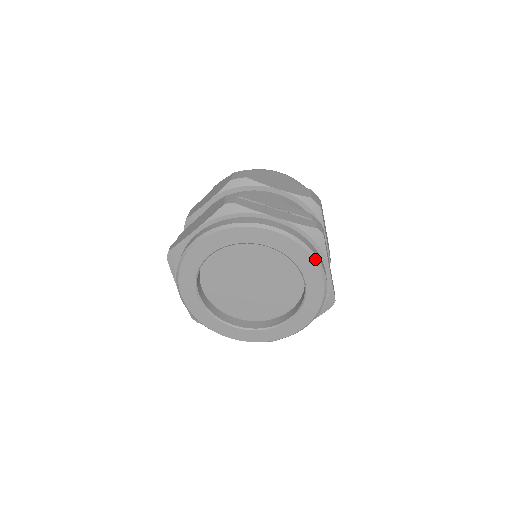
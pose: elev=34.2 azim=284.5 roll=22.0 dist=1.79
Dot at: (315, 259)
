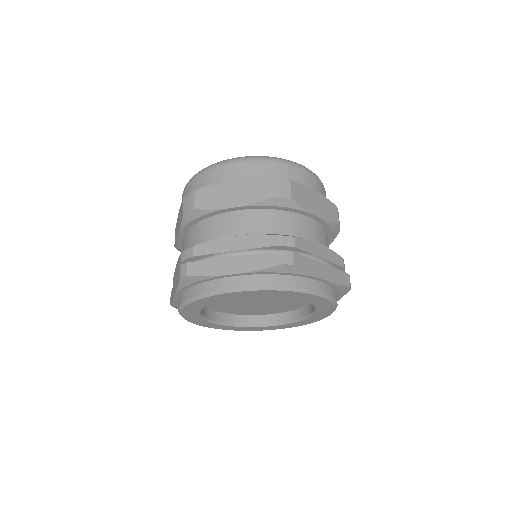
Dot at: occluded
